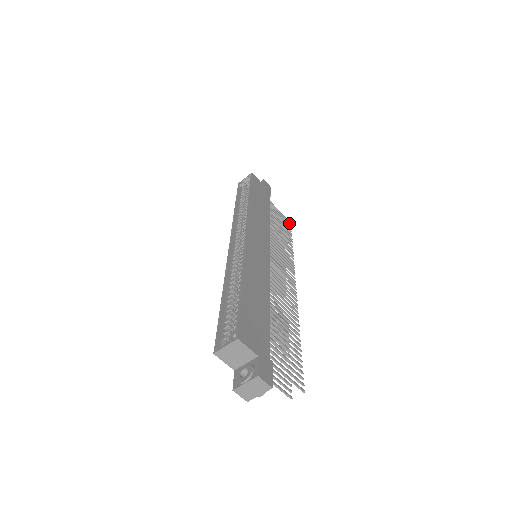
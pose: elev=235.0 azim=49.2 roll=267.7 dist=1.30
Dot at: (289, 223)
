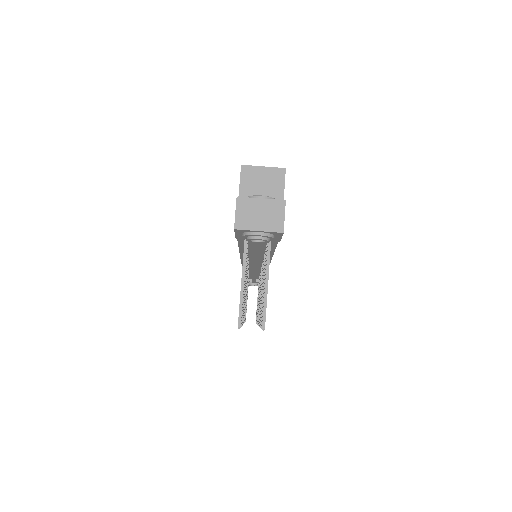
Dot at: occluded
